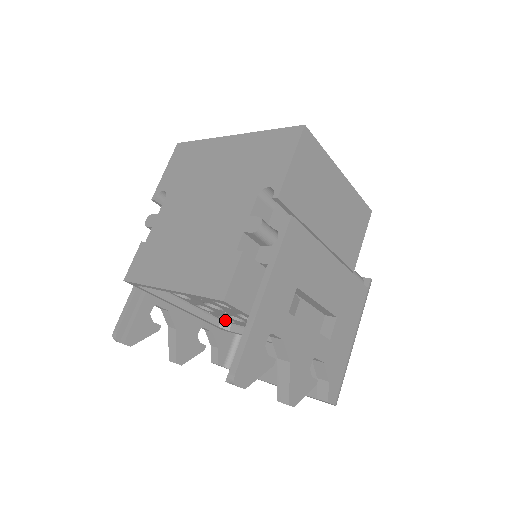
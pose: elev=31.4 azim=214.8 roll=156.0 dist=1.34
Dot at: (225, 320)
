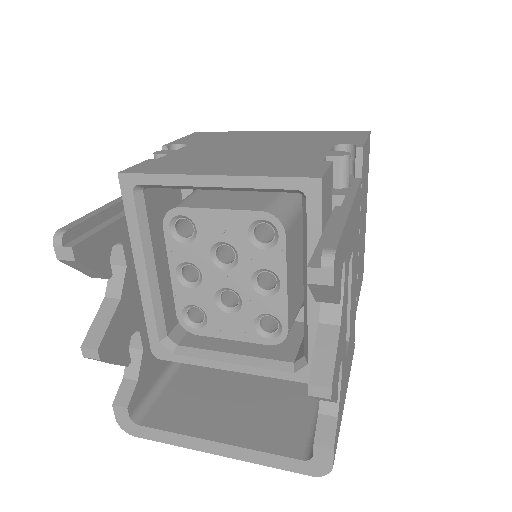
Dot at: (186, 323)
